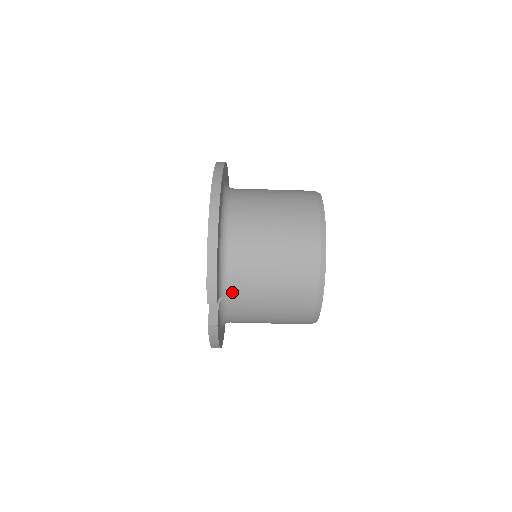
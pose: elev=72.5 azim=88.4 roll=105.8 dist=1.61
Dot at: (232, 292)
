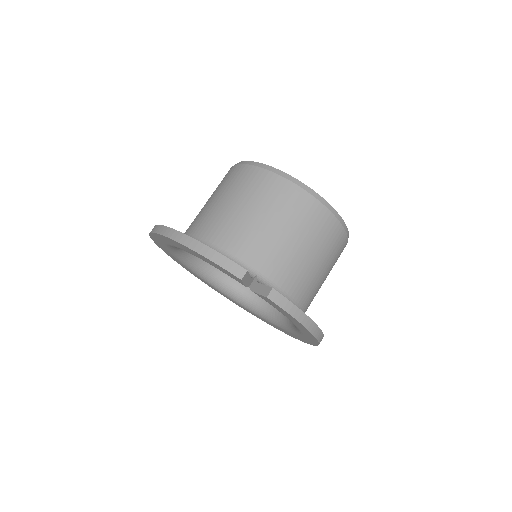
Dot at: (255, 265)
